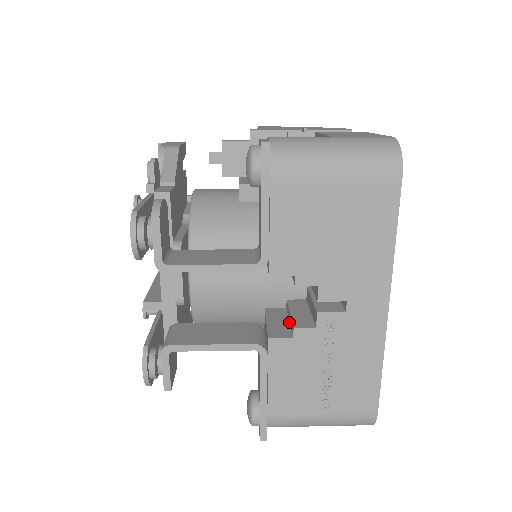
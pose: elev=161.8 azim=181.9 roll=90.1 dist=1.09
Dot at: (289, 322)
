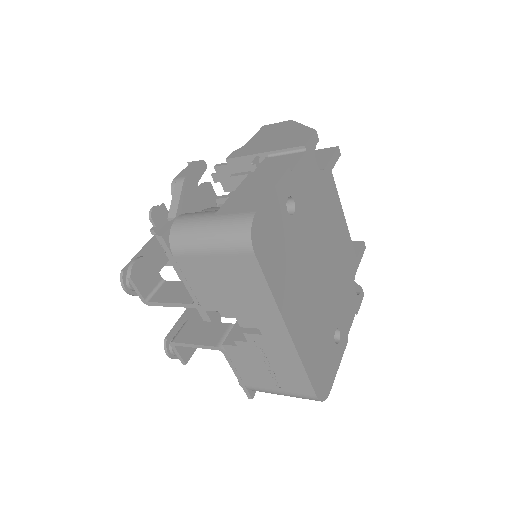
Dot at: occluded
